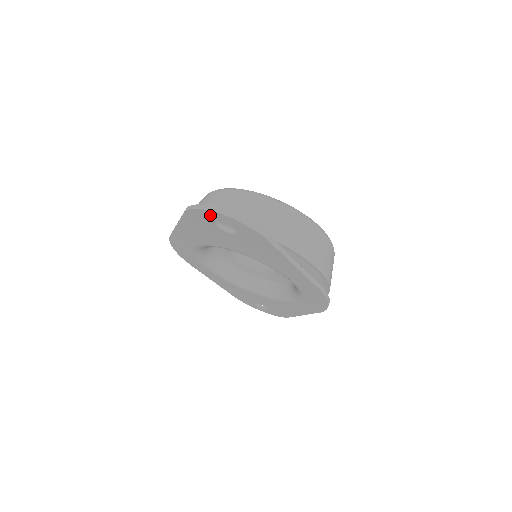
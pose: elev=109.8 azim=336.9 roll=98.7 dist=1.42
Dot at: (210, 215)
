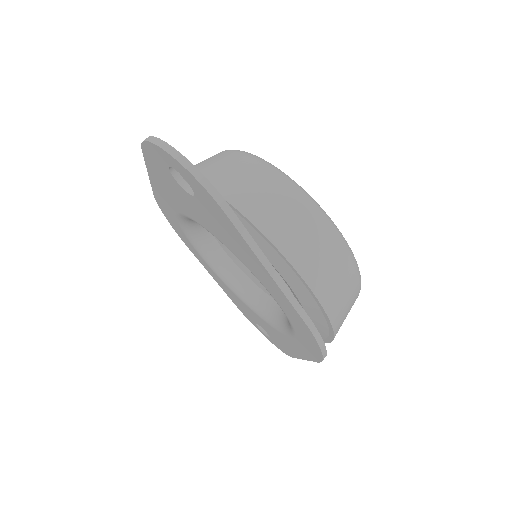
Dot at: (160, 155)
